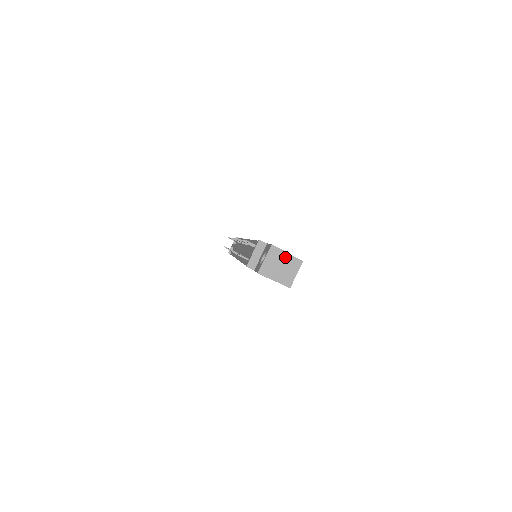
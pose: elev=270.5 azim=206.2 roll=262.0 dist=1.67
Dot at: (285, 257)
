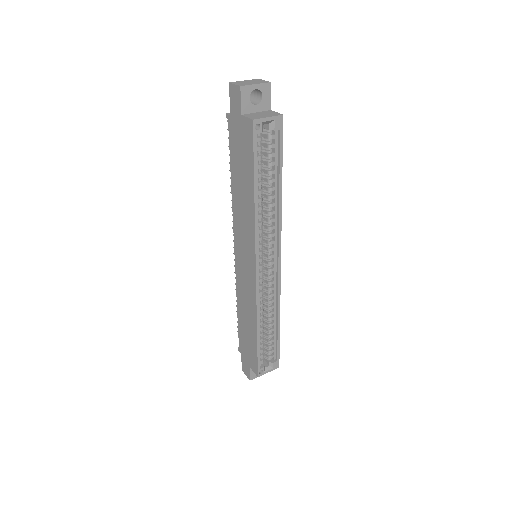
Dot at: (264, 82)
